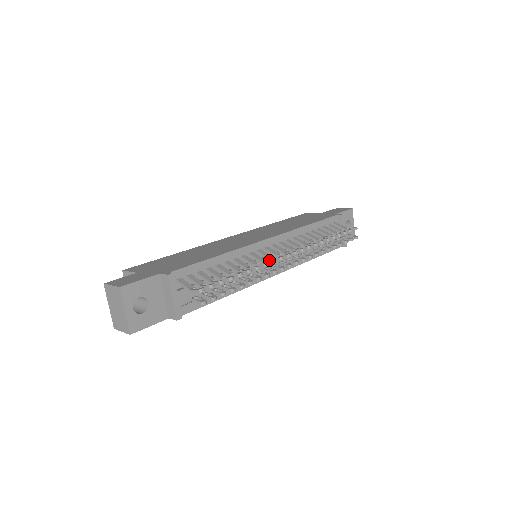
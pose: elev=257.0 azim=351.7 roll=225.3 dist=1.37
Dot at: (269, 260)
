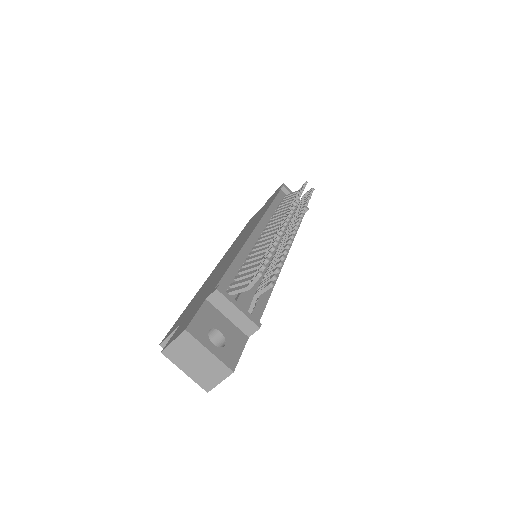
Dot at: (277, 232)
